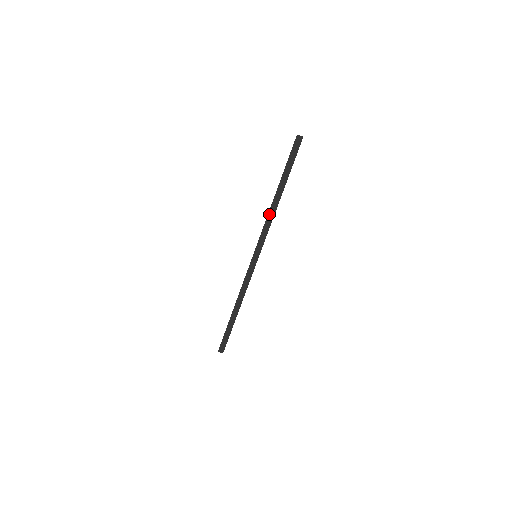
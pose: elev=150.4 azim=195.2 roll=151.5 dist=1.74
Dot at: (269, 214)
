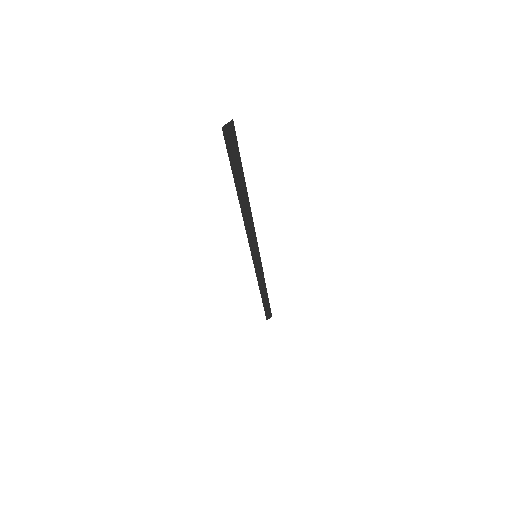
Dot at: (245, 222)
